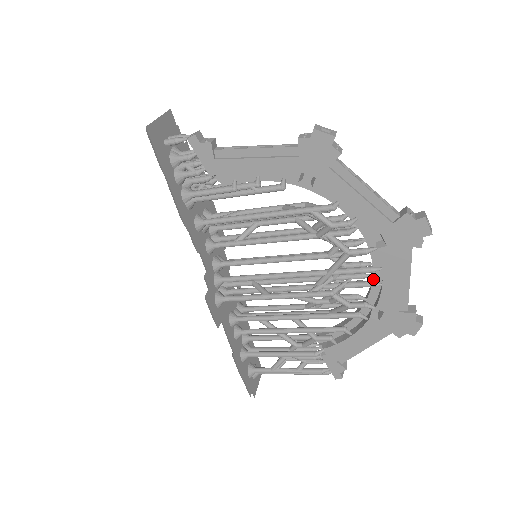
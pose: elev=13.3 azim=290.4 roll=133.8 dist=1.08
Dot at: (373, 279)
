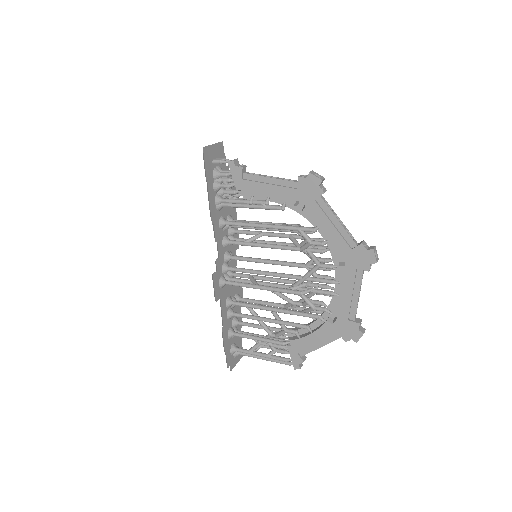
Dot at: (334, 291)
